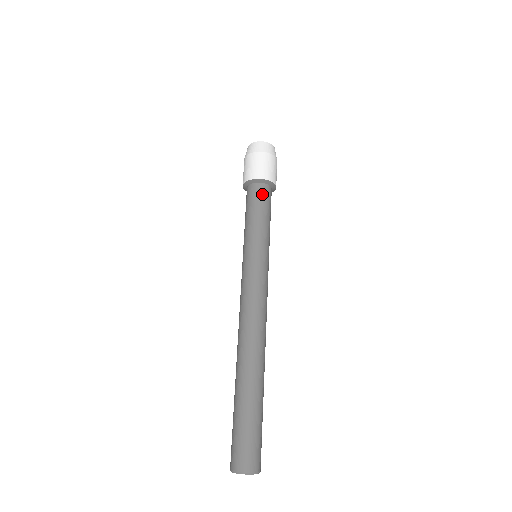
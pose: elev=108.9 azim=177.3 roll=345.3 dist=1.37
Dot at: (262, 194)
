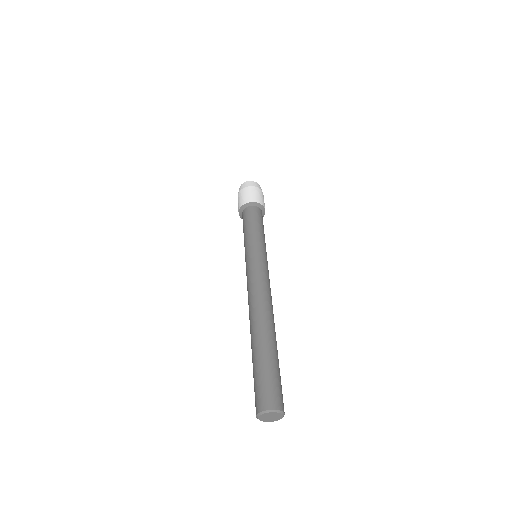
Dot at: (262, 217)
